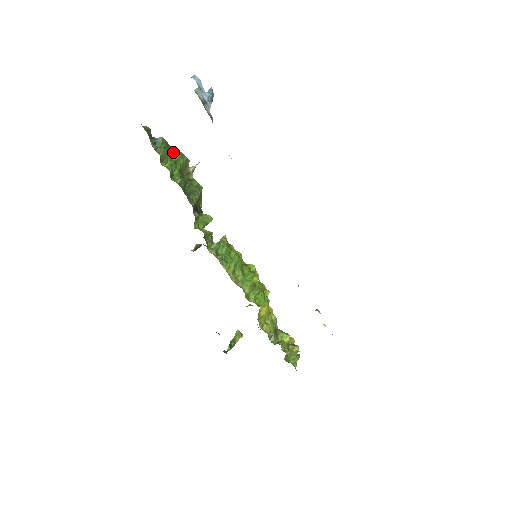
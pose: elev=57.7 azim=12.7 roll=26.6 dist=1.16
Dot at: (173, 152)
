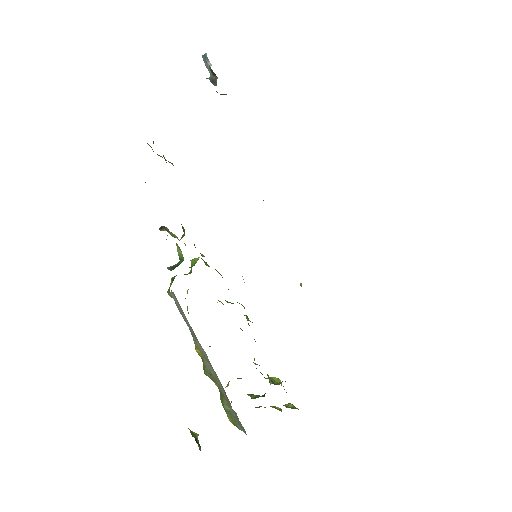
Dot at: occluded
